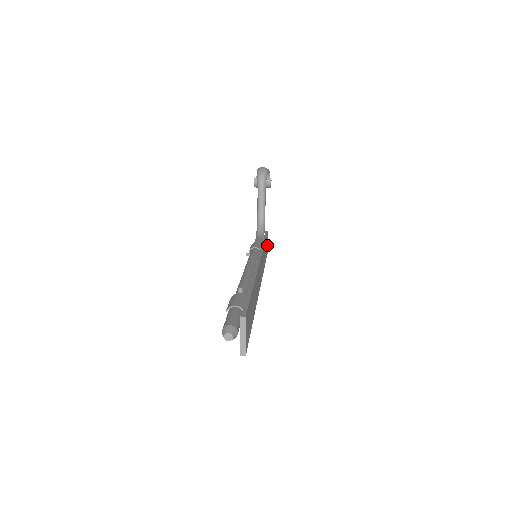
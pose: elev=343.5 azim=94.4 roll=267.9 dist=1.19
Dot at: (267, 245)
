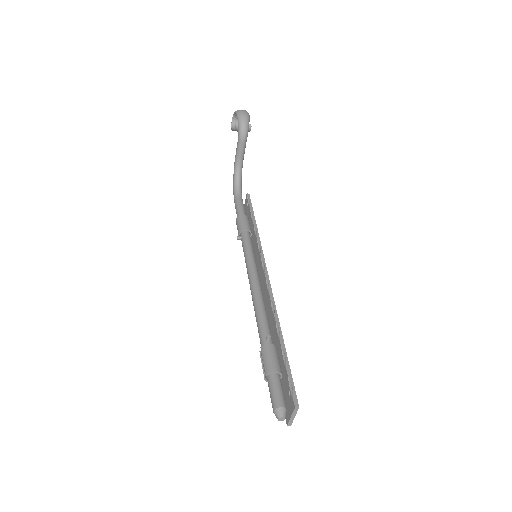
Dot at: occluded
